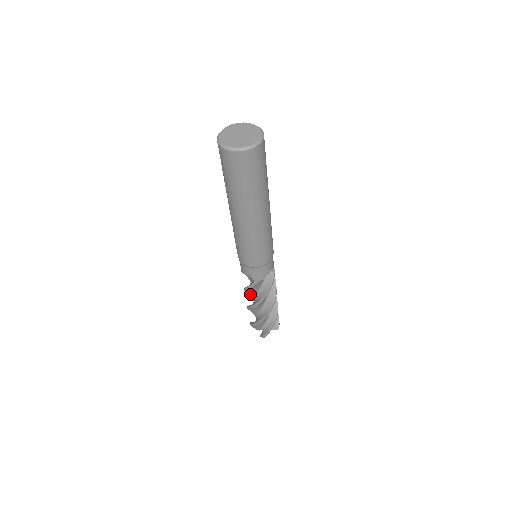
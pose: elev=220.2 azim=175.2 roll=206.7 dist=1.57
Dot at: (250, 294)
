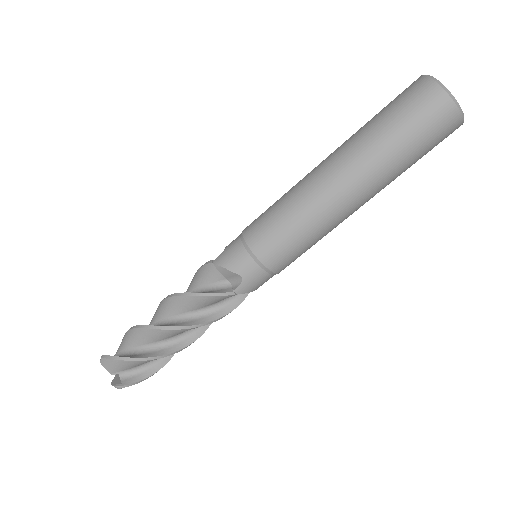
Dot at: (183, 307)
